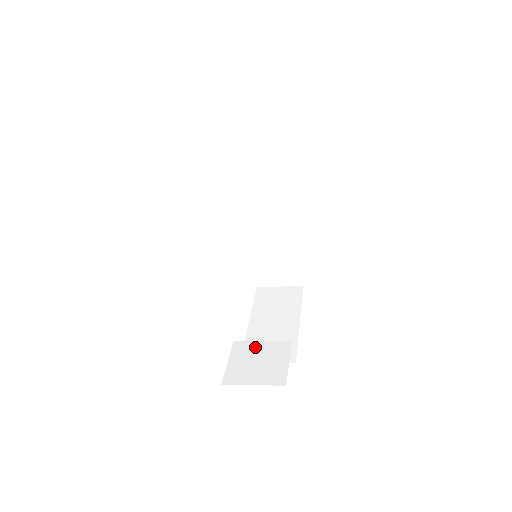
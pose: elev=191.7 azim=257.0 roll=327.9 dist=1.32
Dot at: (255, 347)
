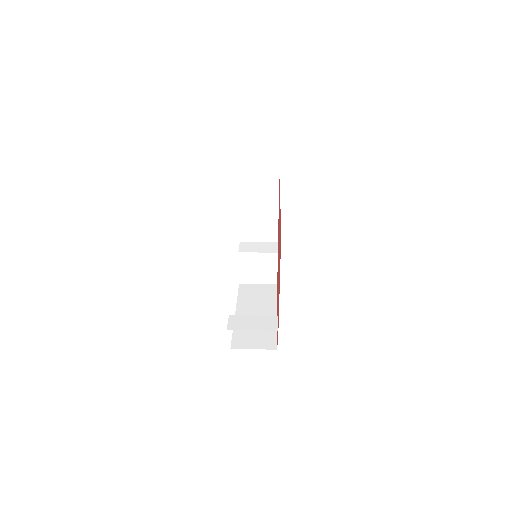
Dot at: (254, 258)
